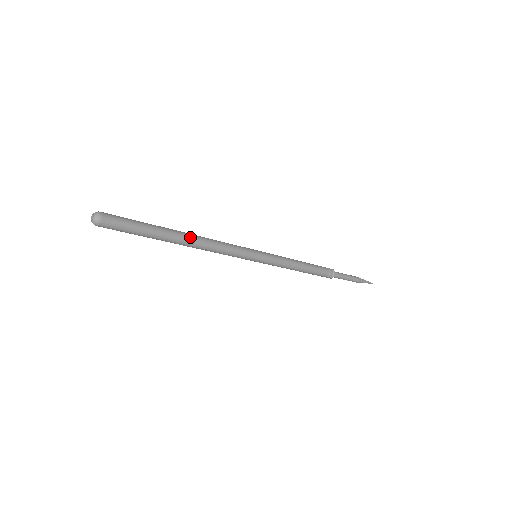
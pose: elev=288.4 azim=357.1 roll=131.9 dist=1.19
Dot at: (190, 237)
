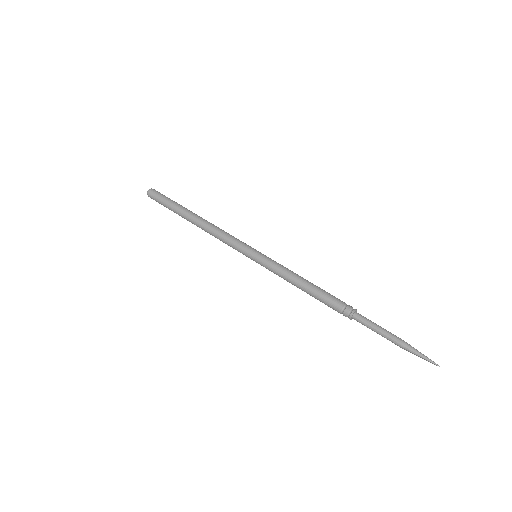
Dot at: (199, 219)
